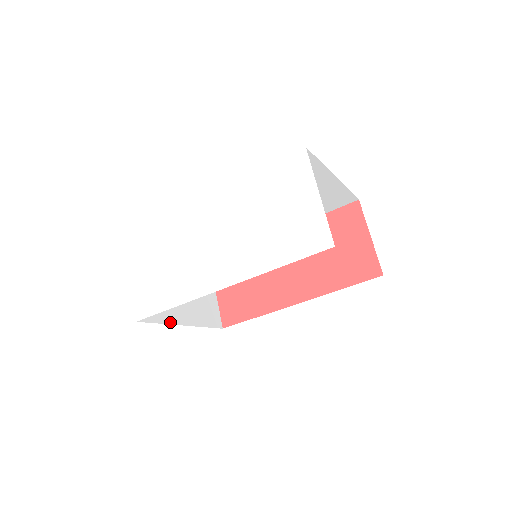
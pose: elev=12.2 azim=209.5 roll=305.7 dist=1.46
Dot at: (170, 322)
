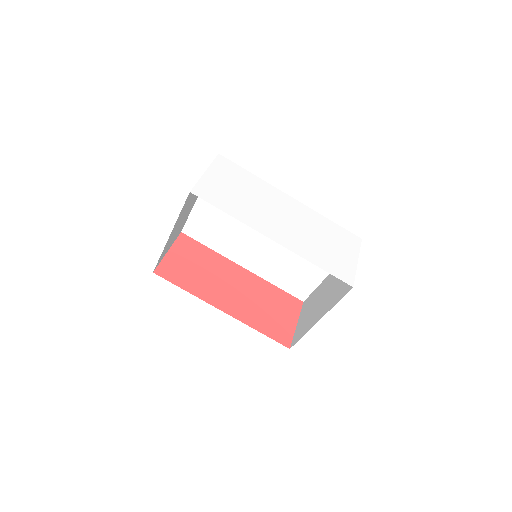
Dot at: occluded
